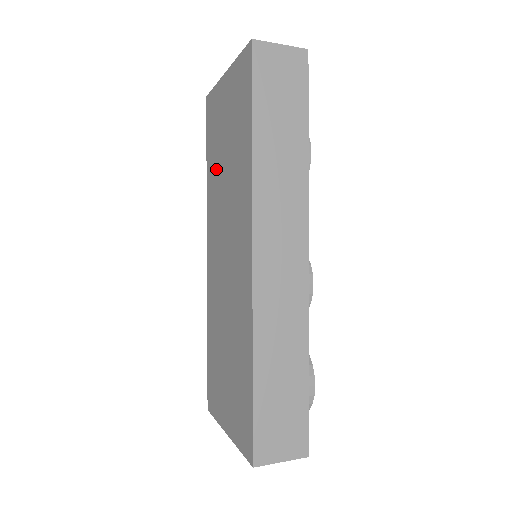
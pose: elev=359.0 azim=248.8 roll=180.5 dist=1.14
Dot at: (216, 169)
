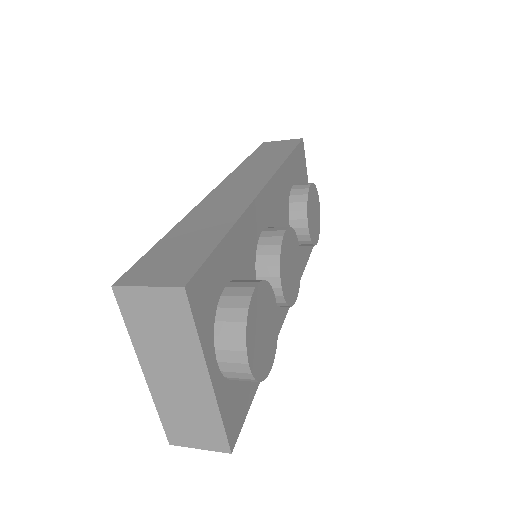
Dot at: occluded
